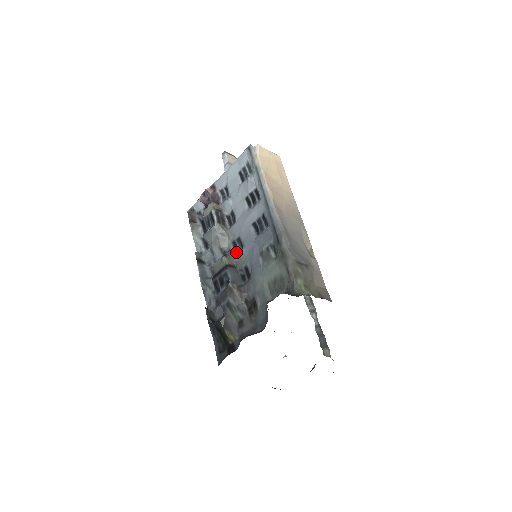
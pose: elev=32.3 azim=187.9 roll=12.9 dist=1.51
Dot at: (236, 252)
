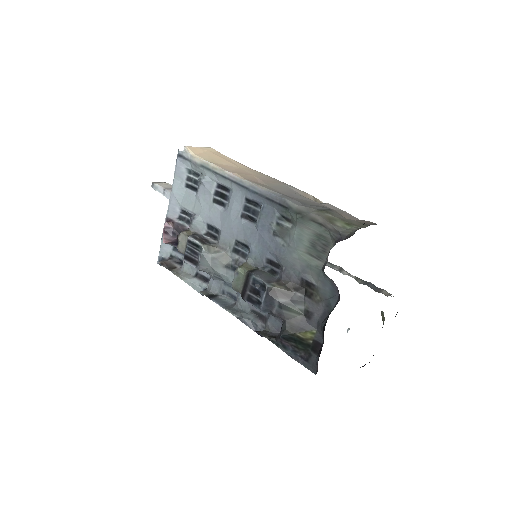
Dot at: (244, 257)
